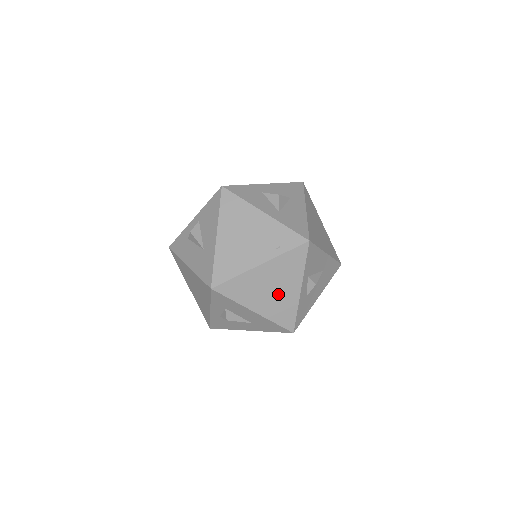
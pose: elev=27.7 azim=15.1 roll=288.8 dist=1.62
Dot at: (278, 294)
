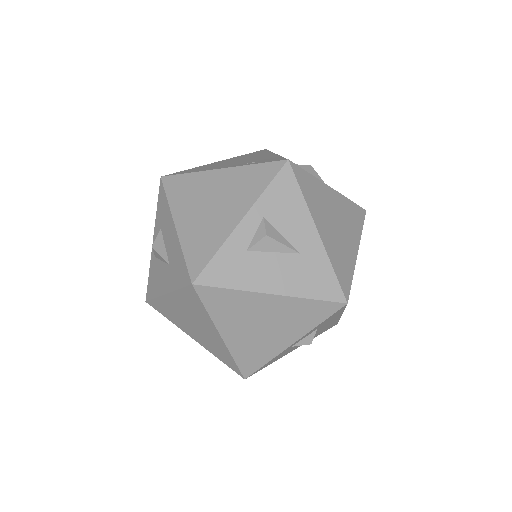
Dot at: (213, 214)
